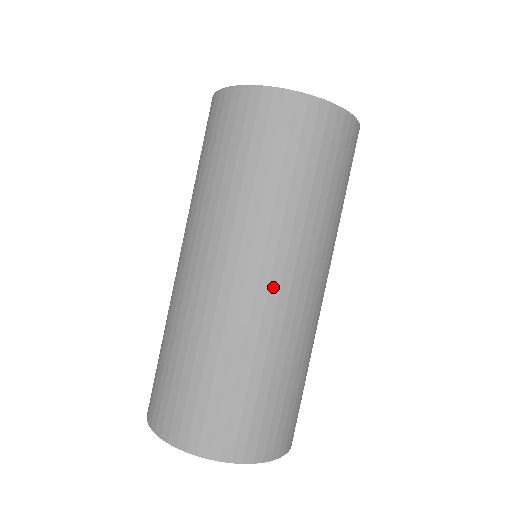
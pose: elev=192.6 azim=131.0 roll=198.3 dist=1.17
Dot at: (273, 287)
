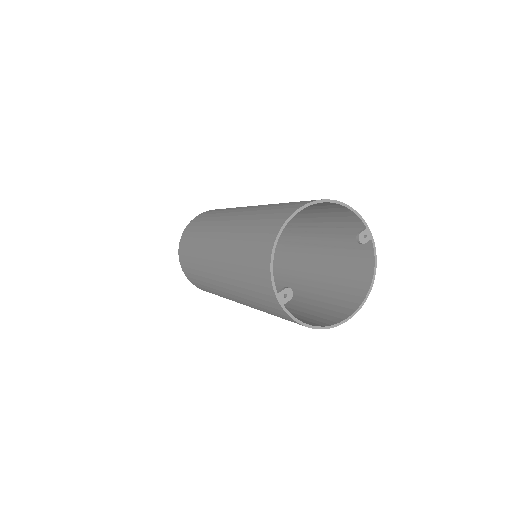
Dot at: occluded
